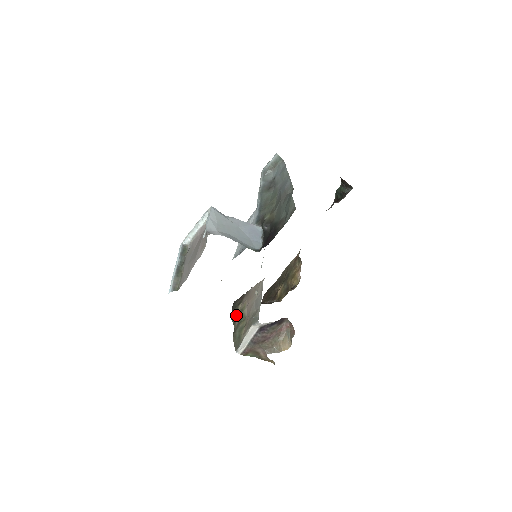
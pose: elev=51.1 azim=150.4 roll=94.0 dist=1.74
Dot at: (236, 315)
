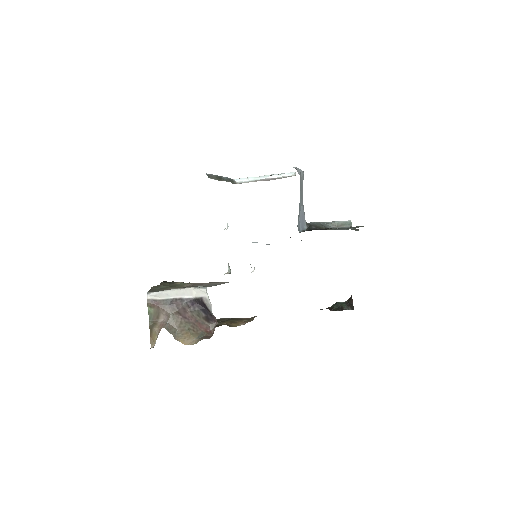
Dot at: (170, 283)
